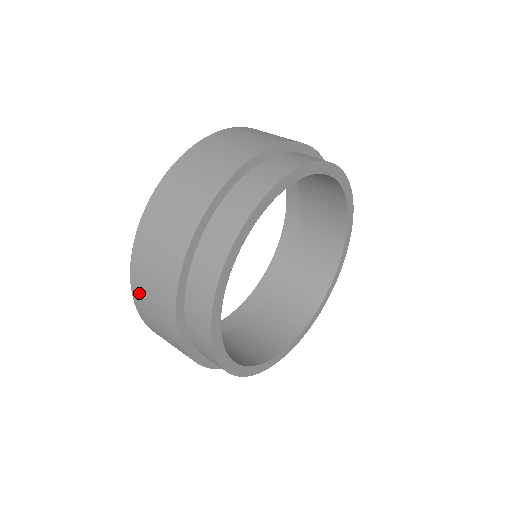
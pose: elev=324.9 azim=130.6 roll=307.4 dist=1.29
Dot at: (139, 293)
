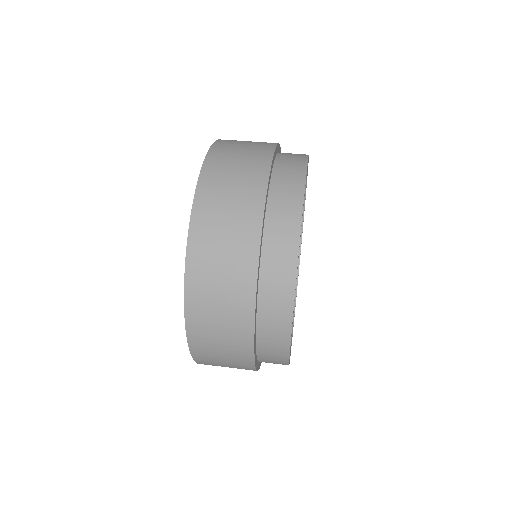
Dot at: (198, 277)
